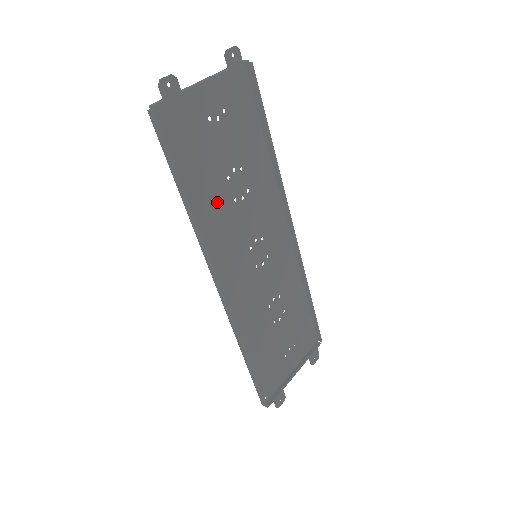
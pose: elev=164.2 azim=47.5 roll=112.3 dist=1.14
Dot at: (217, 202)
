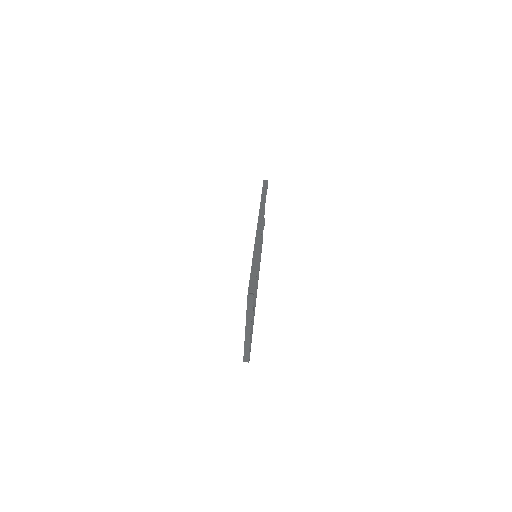
Dot at: occluded
